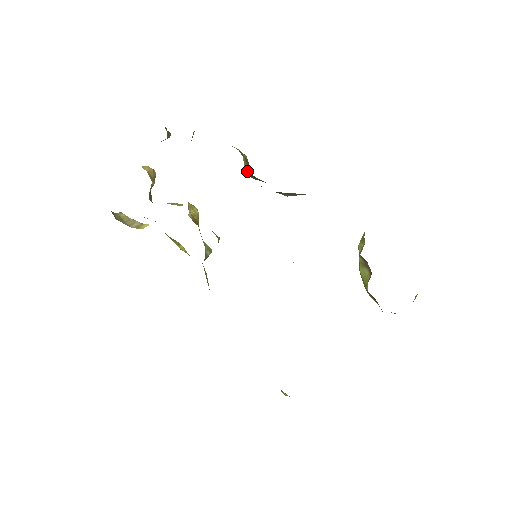
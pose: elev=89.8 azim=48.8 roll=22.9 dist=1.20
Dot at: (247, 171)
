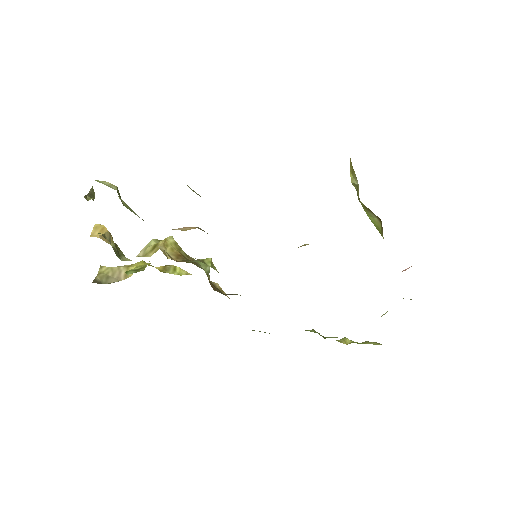
Dot at: occluded
